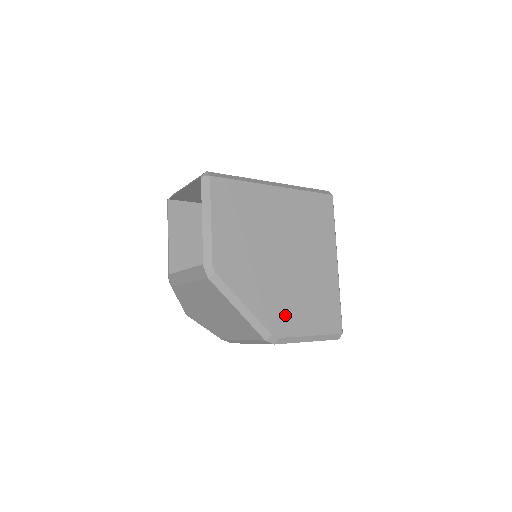
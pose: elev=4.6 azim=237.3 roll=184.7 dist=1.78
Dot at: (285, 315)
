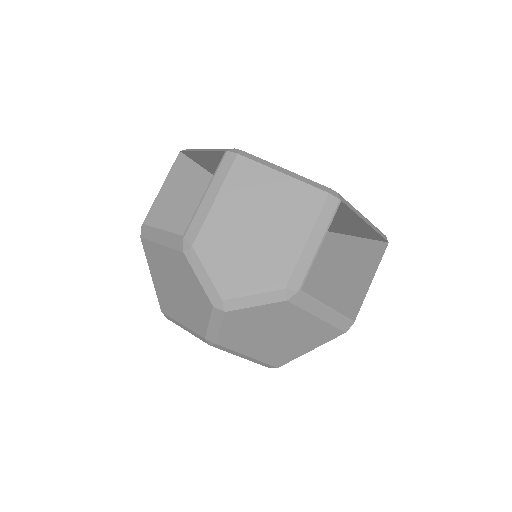
Dot at: occluded
